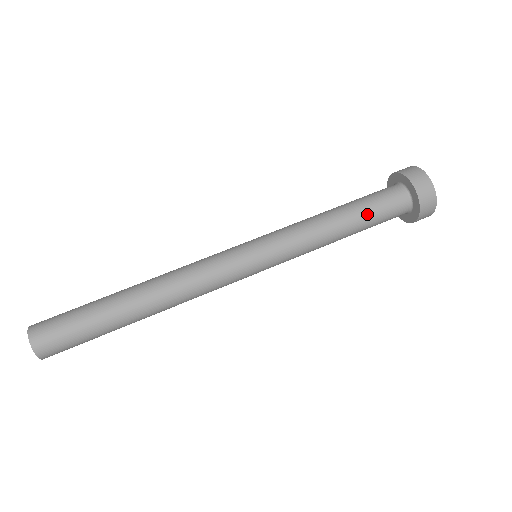
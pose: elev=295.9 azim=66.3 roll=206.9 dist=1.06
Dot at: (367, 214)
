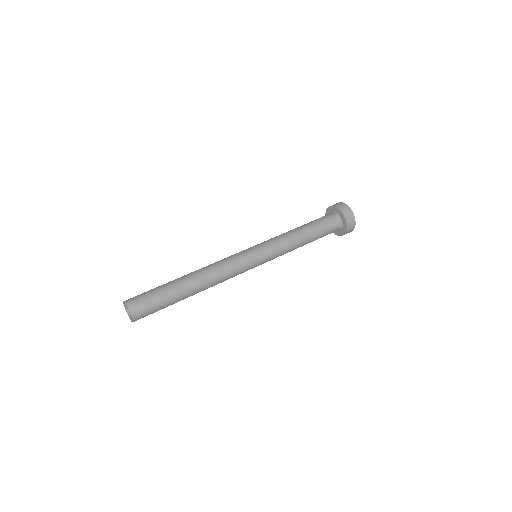
Dot at: (312, 222)
